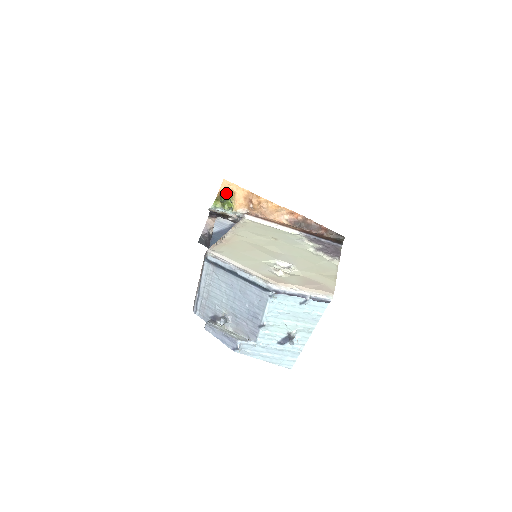
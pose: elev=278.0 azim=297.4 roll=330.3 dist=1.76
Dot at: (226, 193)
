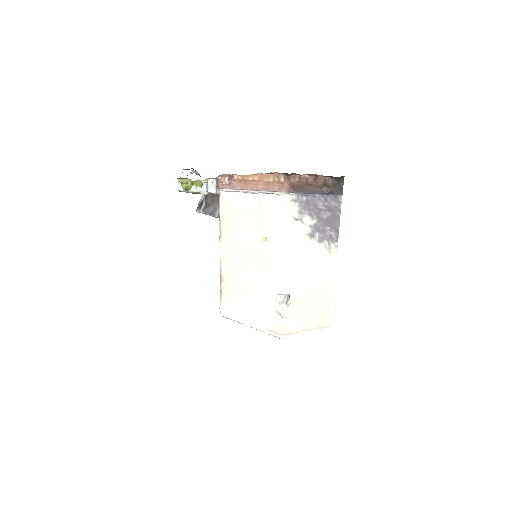
Dot at: (183, 182)
